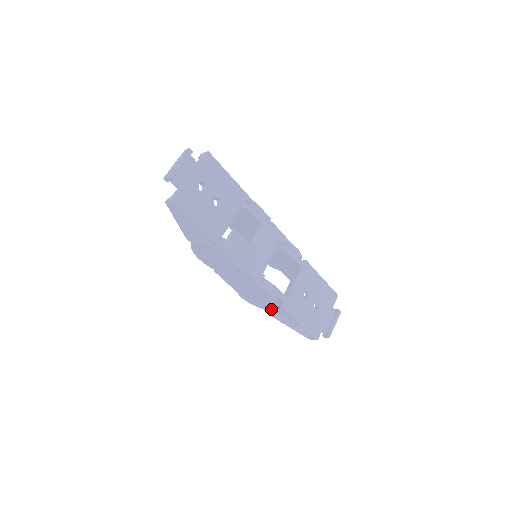
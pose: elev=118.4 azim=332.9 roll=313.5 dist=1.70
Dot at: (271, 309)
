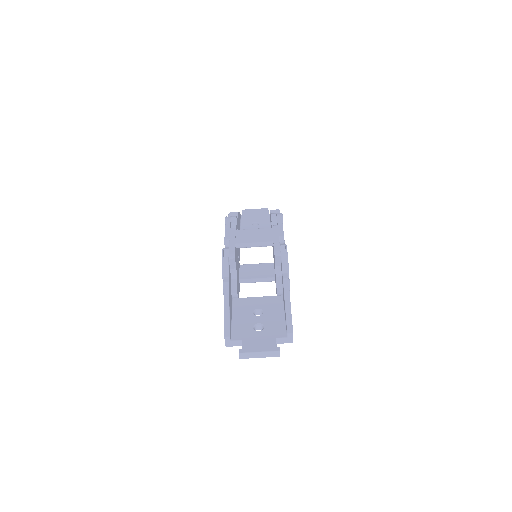
Dot at: occluded
